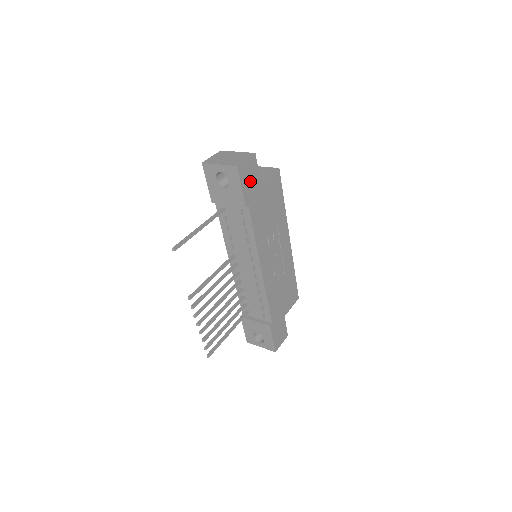
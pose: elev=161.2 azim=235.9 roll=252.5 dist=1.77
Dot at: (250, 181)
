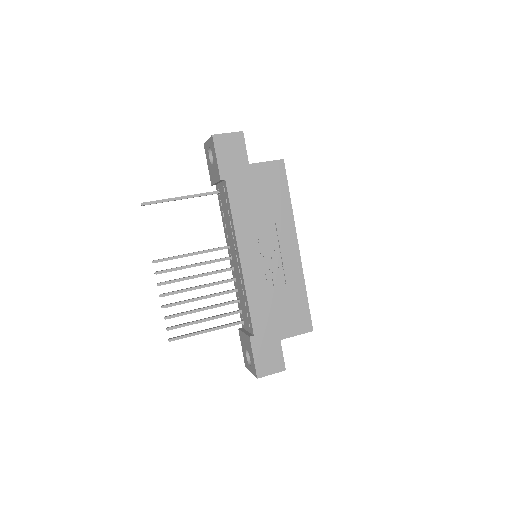
Dot at: (231, 156)
